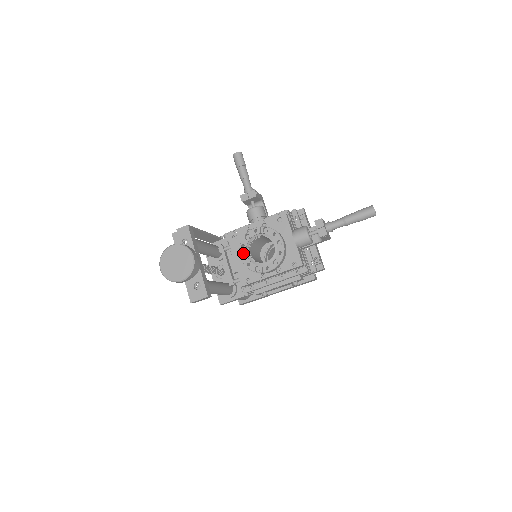
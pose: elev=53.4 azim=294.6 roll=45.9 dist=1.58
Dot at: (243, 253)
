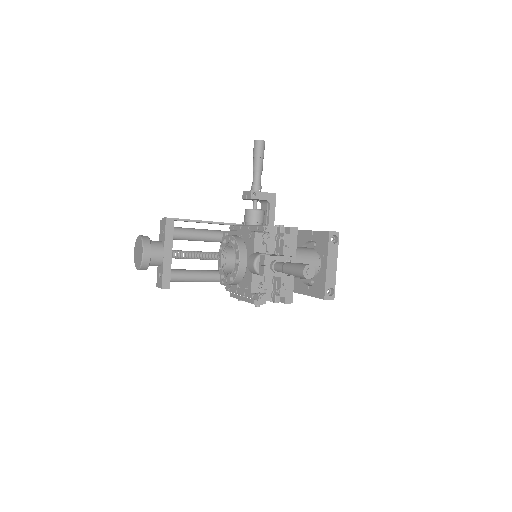
Dot at: (221, 255)
